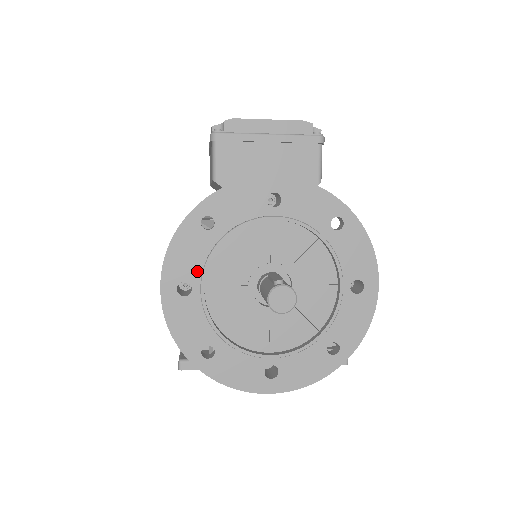
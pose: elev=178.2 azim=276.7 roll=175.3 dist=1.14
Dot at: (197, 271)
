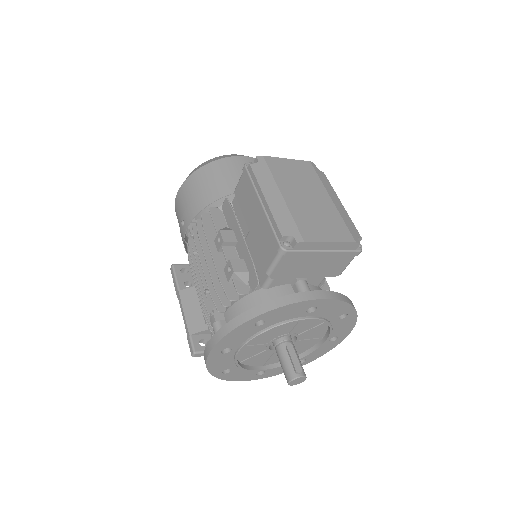
Dot at: (239, 343)
